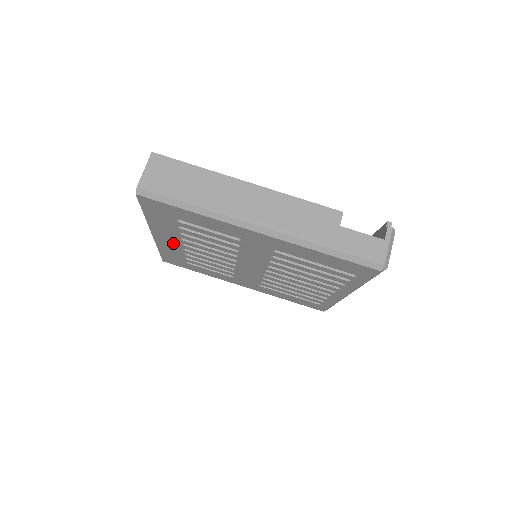
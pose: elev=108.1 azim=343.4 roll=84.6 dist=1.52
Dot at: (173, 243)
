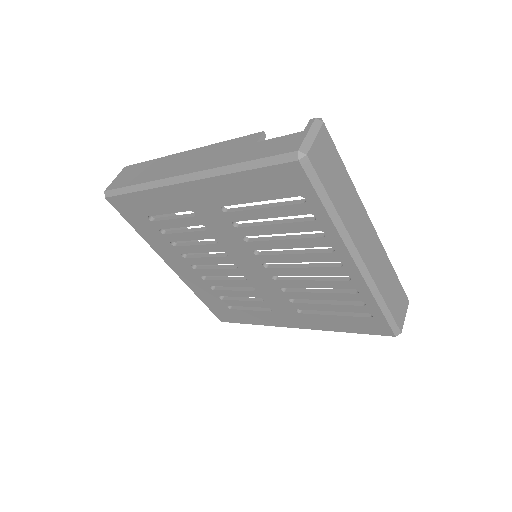
Dot at: (189, 272)
